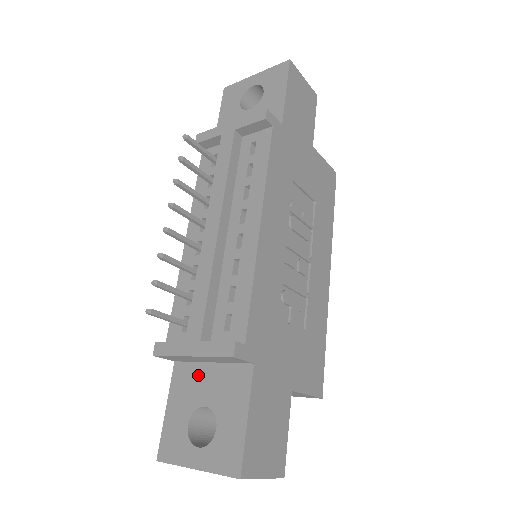
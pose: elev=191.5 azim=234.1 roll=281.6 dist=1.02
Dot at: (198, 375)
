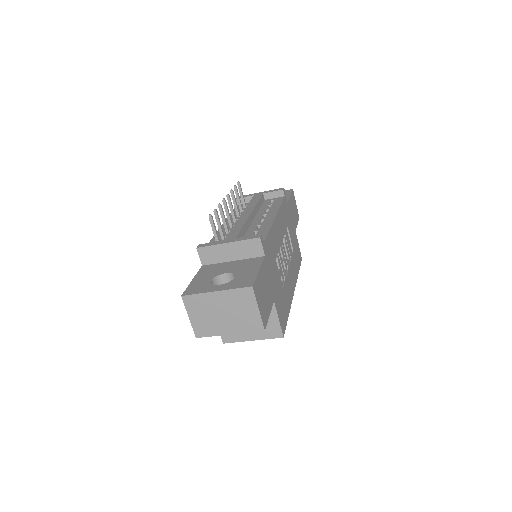
Dot at: (222, 266)
